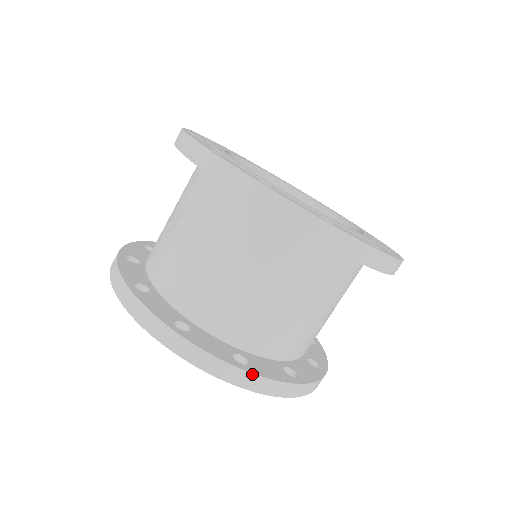
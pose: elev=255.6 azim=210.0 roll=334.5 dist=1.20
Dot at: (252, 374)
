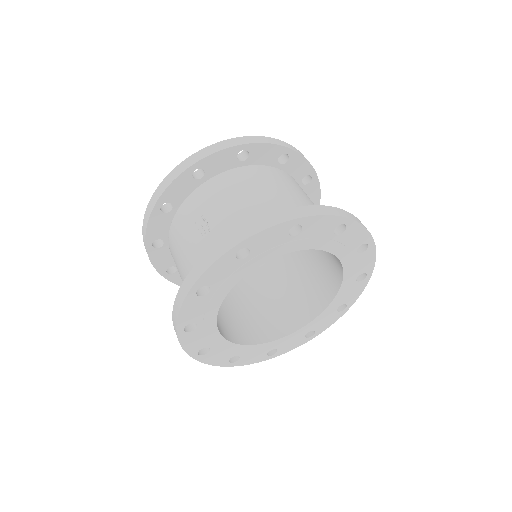
Dot at: (347, 212)
